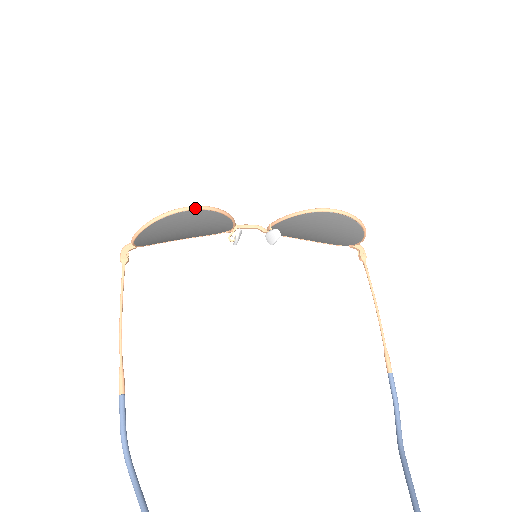
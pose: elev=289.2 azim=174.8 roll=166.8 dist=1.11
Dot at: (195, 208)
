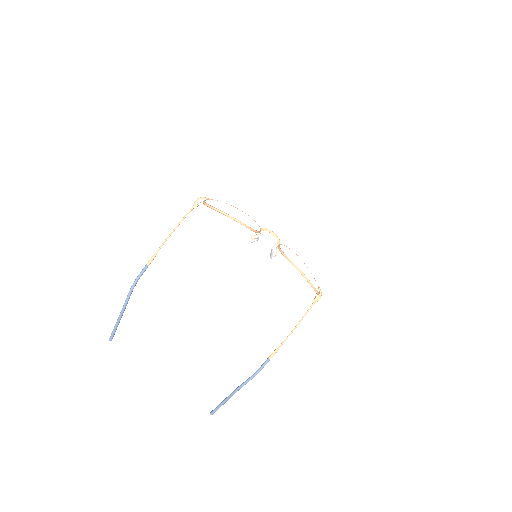
Dot at: (234, 219)
